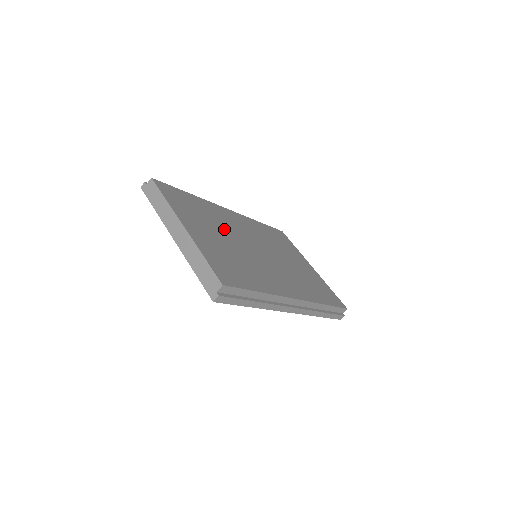
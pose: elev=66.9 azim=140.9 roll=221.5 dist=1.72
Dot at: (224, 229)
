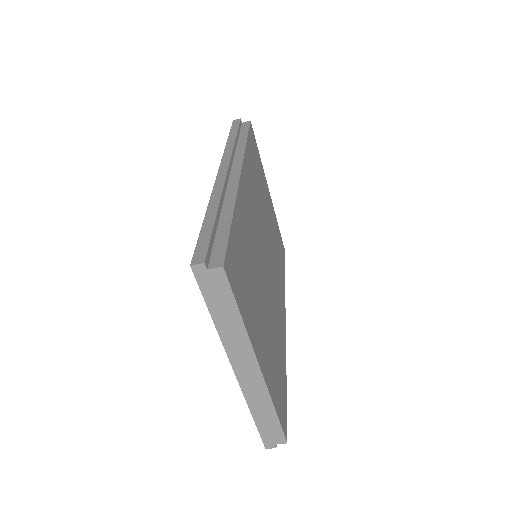
Dot at: (257, 268)
